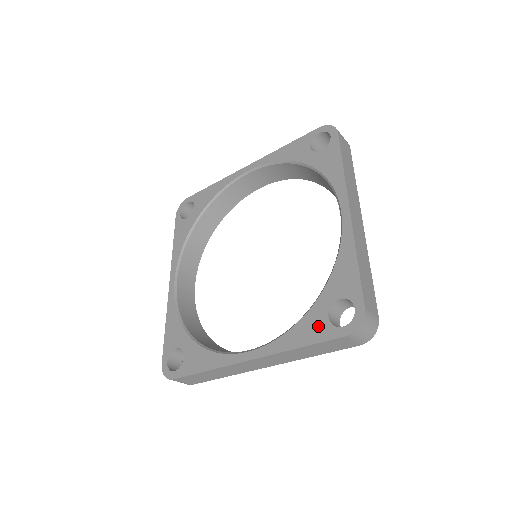
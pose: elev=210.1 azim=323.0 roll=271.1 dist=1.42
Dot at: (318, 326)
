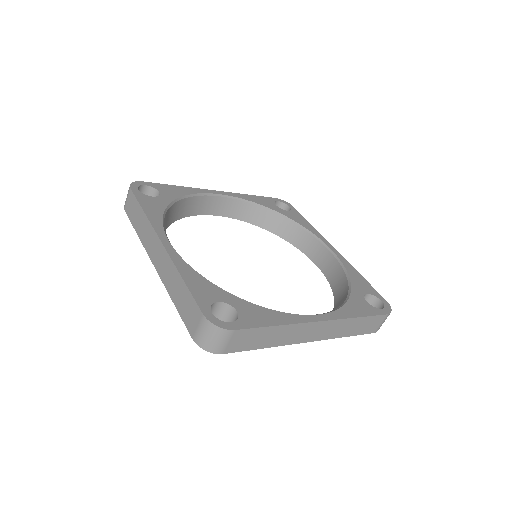
Dot at: (365, 306)
